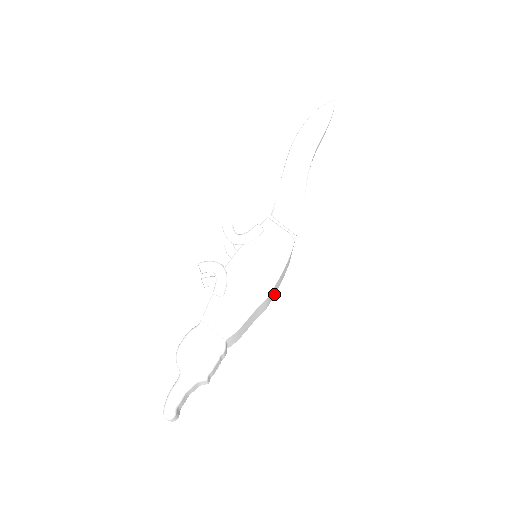
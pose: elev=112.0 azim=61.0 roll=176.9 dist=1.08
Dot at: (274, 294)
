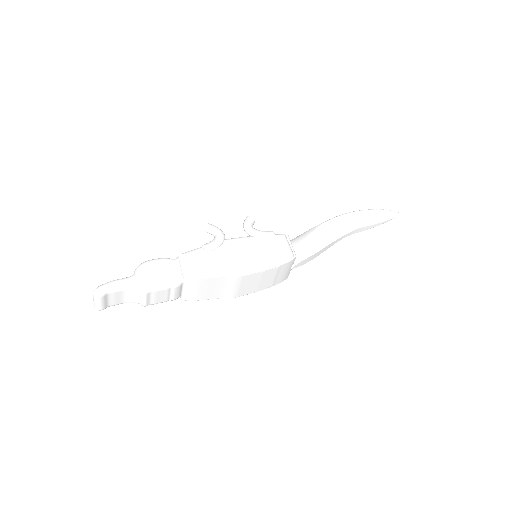
Dot at: (249, 292)
